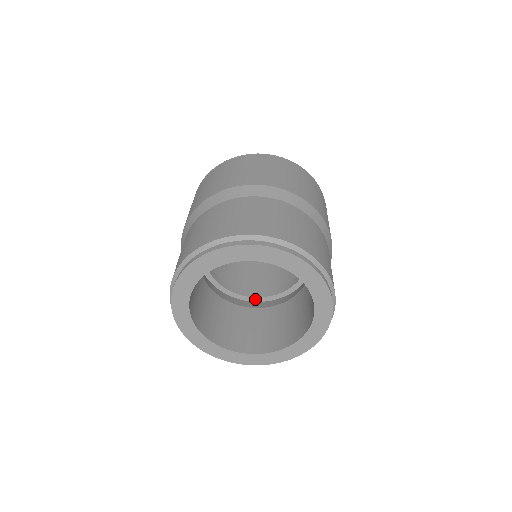
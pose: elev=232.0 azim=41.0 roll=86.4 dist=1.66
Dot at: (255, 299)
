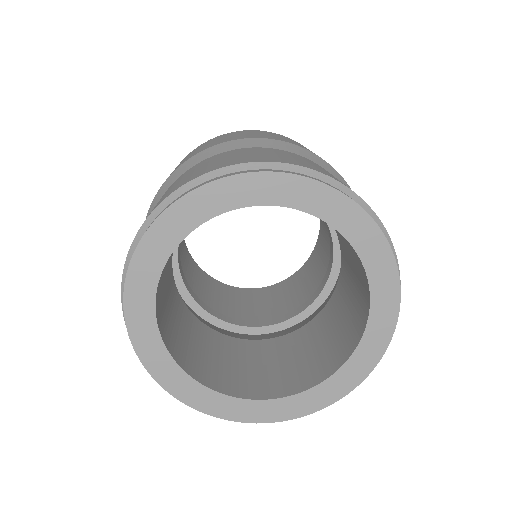
Dot at: (206, 315)
